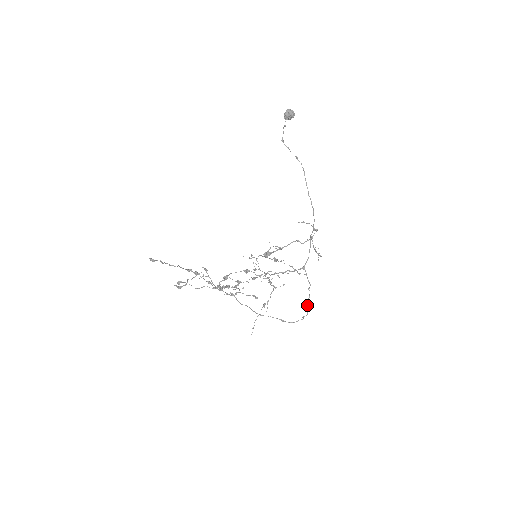
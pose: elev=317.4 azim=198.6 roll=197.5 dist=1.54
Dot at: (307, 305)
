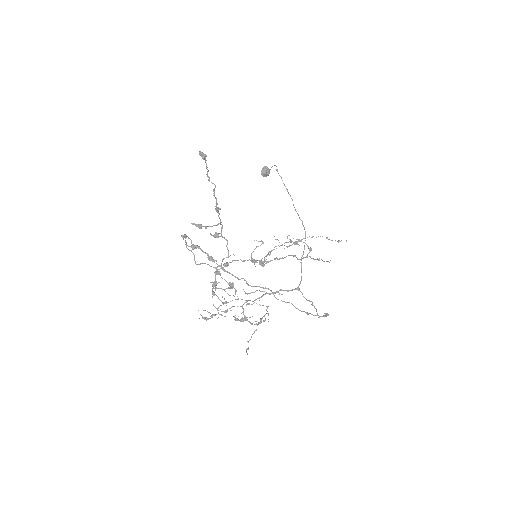
Dot at: occluded
